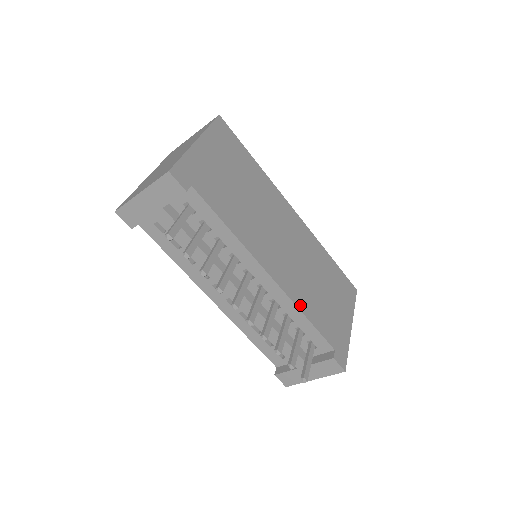
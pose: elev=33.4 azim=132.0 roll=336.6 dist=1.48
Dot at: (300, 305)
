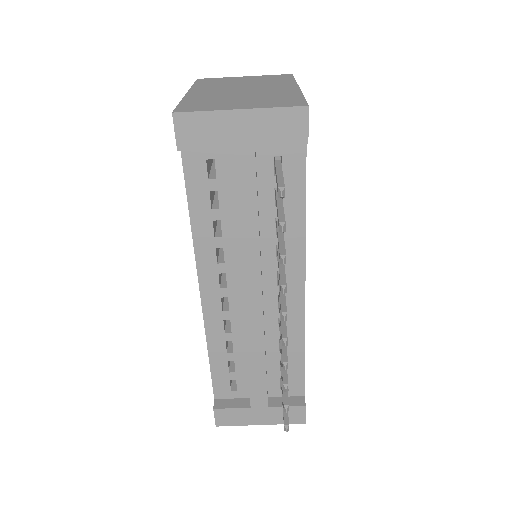
Dot at: occluded
